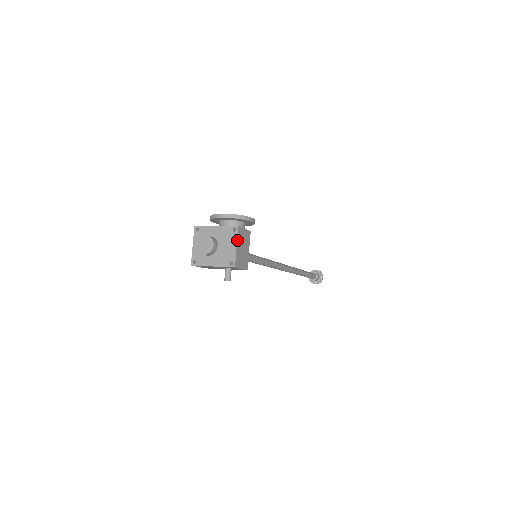
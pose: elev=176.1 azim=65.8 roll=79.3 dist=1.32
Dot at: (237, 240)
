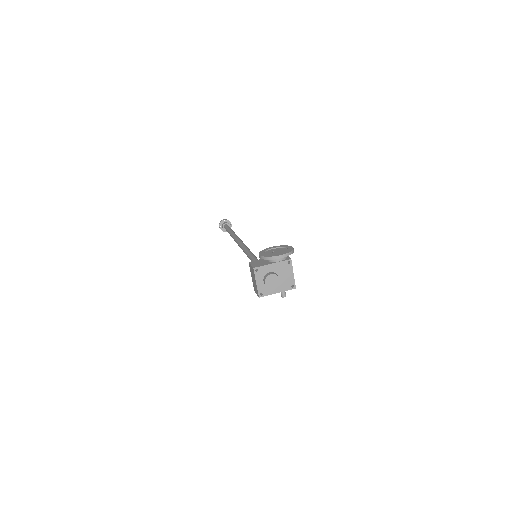
Dot at: (292, 269)
